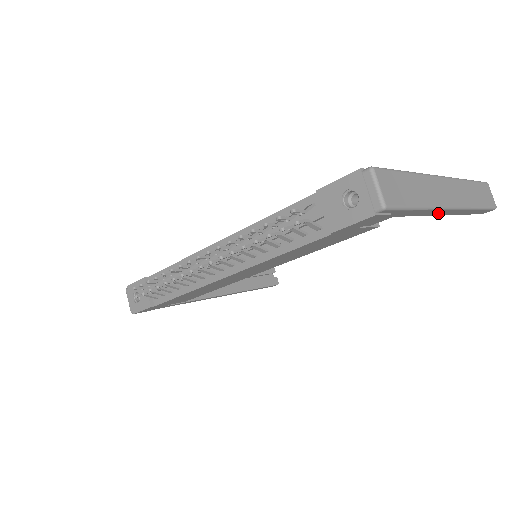
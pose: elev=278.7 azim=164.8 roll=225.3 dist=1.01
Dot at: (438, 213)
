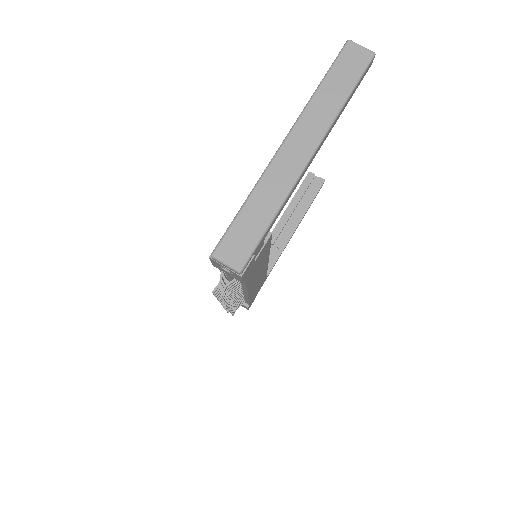
Dot at: occluded
